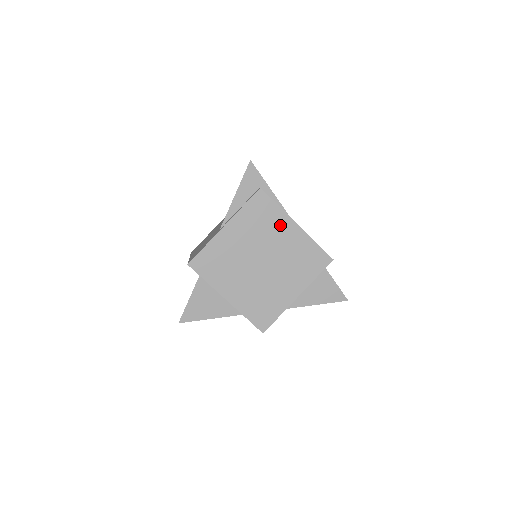
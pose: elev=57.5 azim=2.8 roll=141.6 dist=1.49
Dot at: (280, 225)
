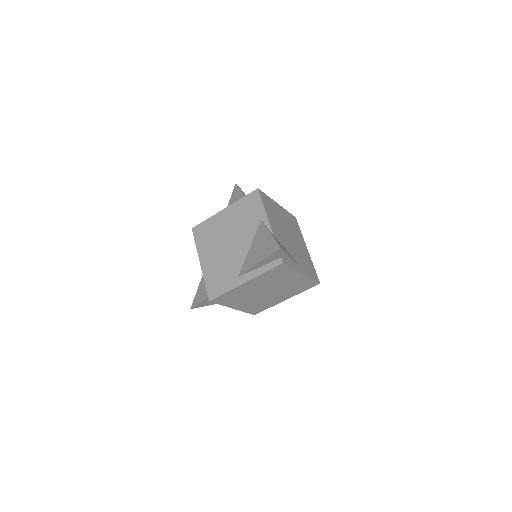
Dot at: (289, 276)
